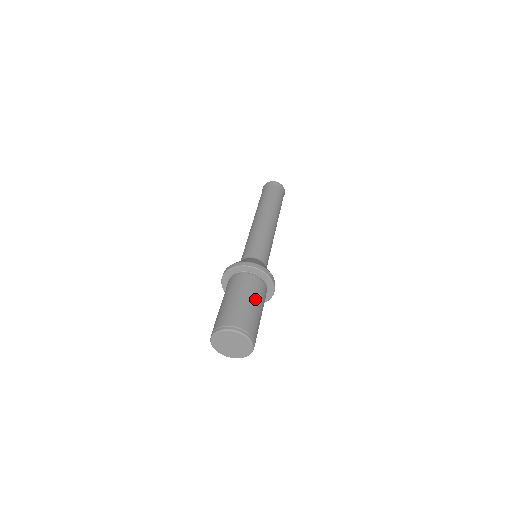
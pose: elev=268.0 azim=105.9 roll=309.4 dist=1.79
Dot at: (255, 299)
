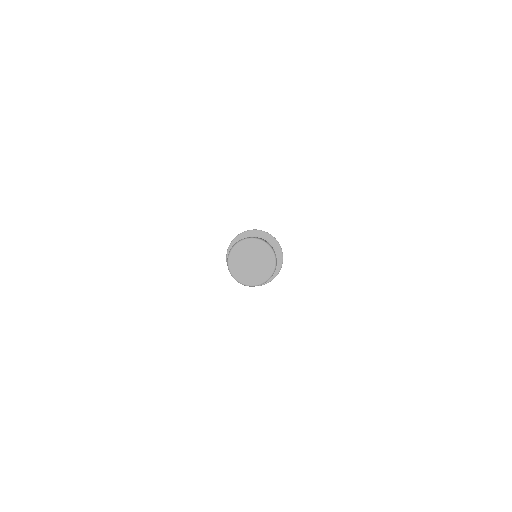
Dot at: occluded
